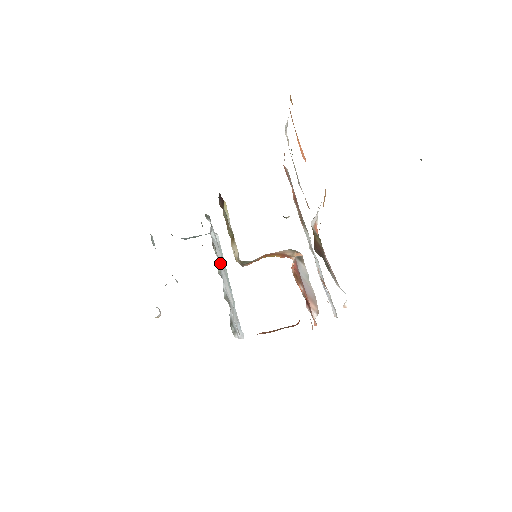
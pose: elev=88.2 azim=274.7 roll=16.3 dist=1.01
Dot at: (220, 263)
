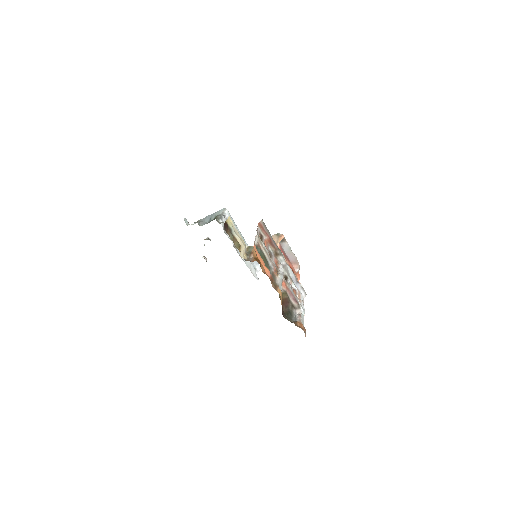
Dot at: occluded
